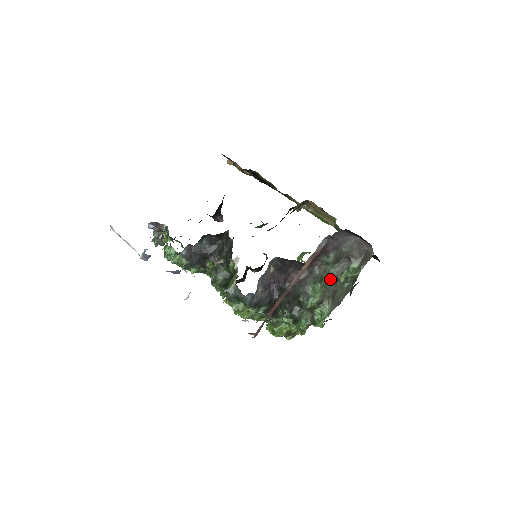
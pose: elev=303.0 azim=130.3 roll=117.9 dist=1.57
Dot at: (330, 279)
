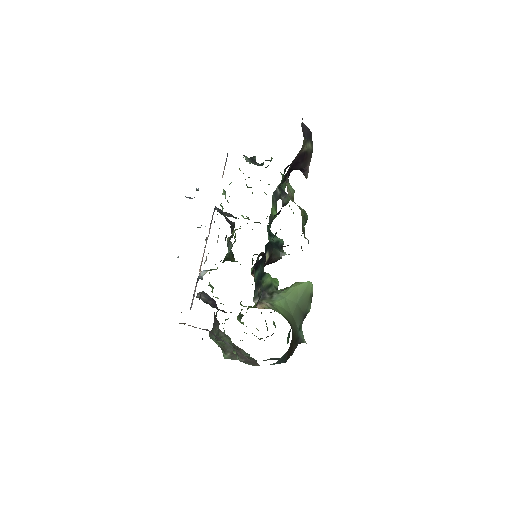
Dot at: (230, 343)
